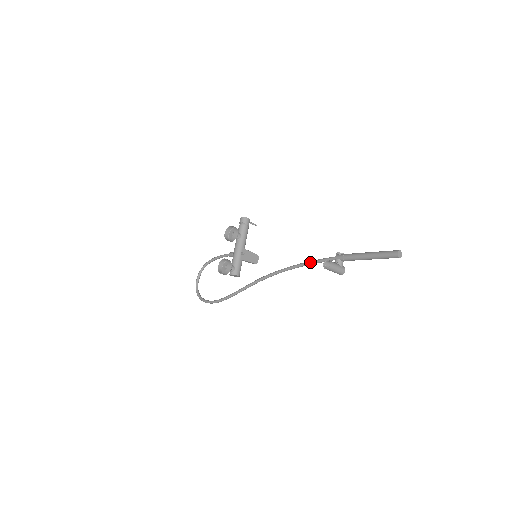
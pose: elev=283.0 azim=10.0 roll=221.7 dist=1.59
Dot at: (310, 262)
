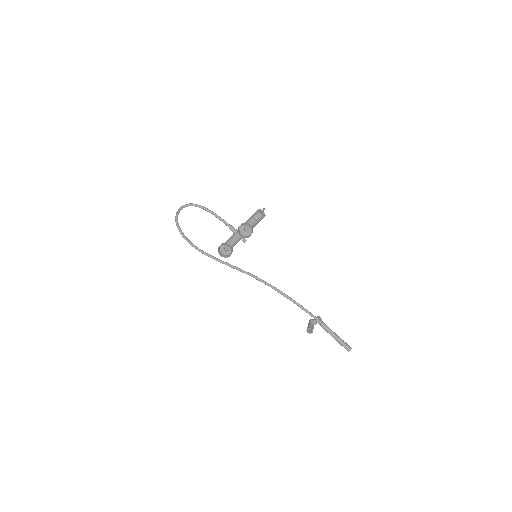
Dot at: (297, 305)
